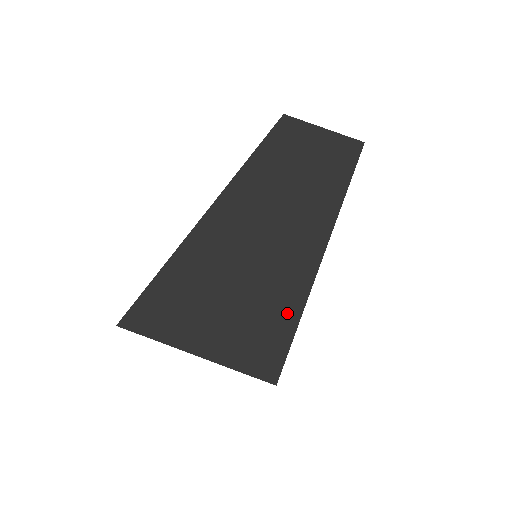
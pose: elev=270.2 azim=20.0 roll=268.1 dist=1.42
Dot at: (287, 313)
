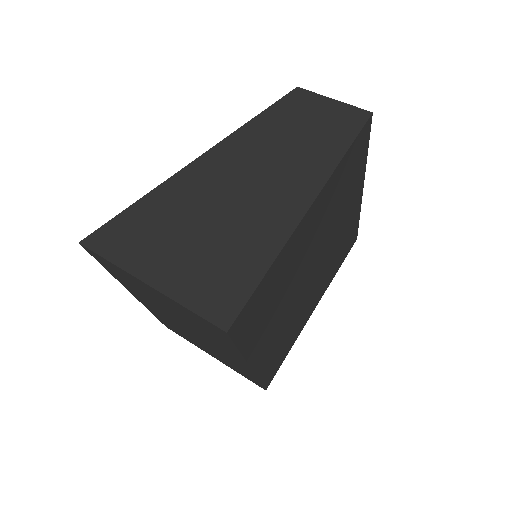
Dot at: (259, 255)
